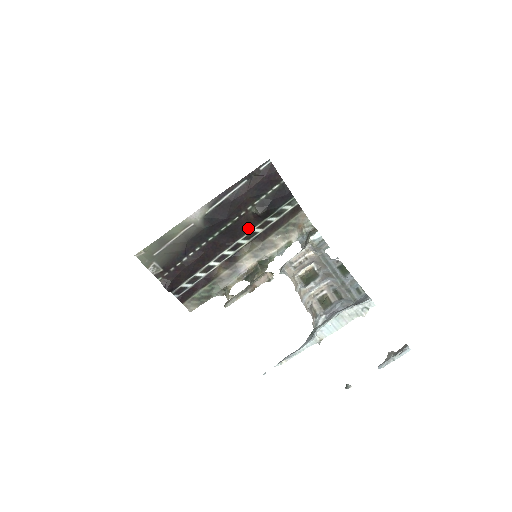
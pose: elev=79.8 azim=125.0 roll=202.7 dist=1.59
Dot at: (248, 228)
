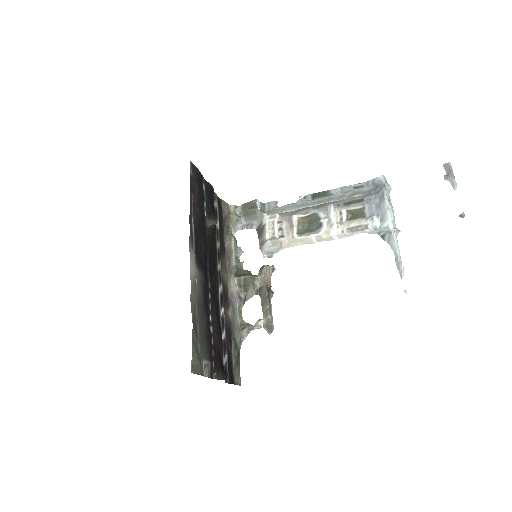
Dot at: (215, 248)
